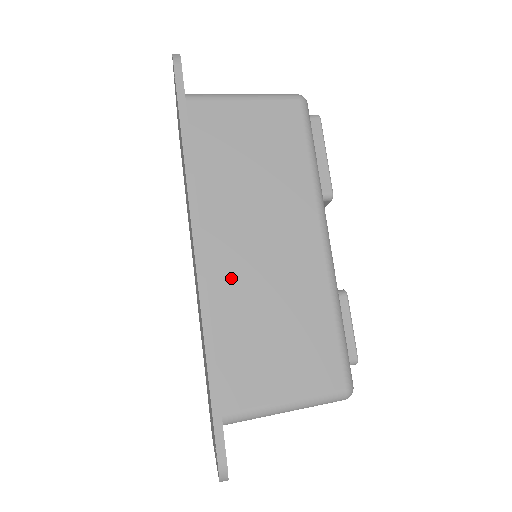
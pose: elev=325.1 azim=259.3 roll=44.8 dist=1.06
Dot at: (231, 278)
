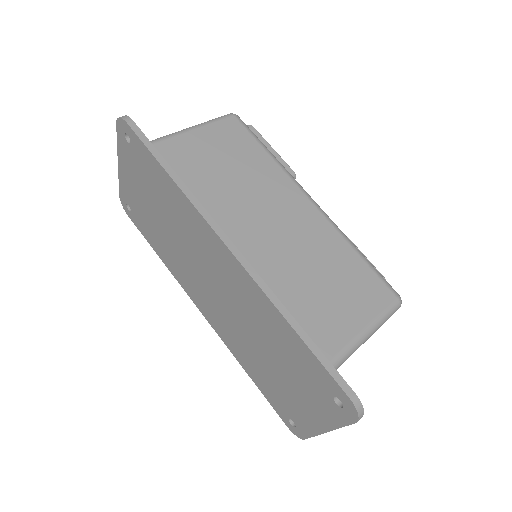
Dot at: (268, 257)
